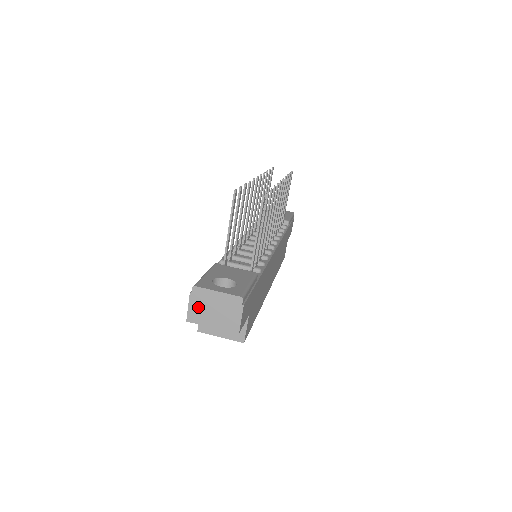
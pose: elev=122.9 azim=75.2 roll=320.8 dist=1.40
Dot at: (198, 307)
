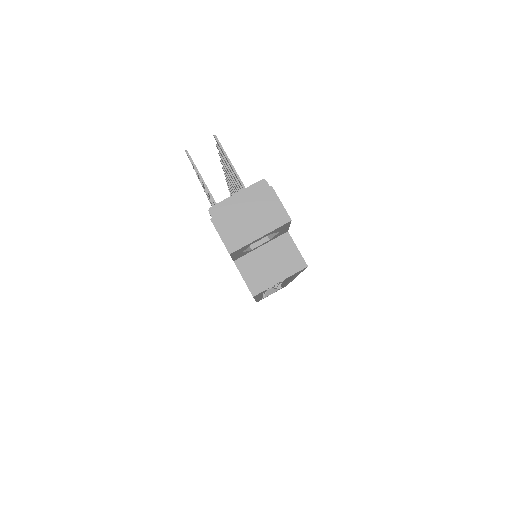
Dot at: (230, 227)
